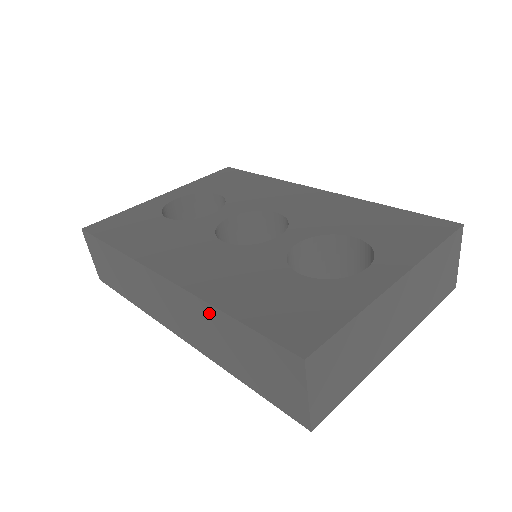
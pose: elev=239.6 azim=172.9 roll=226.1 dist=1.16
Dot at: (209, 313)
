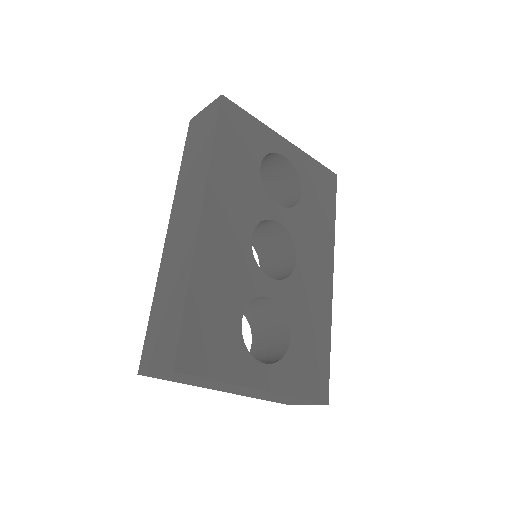
Dot at: (185, 272)
